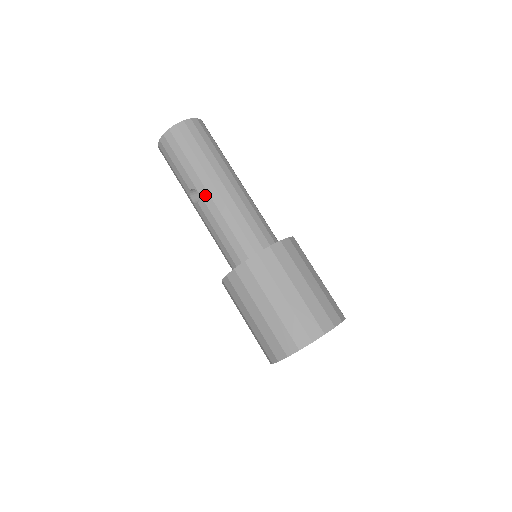
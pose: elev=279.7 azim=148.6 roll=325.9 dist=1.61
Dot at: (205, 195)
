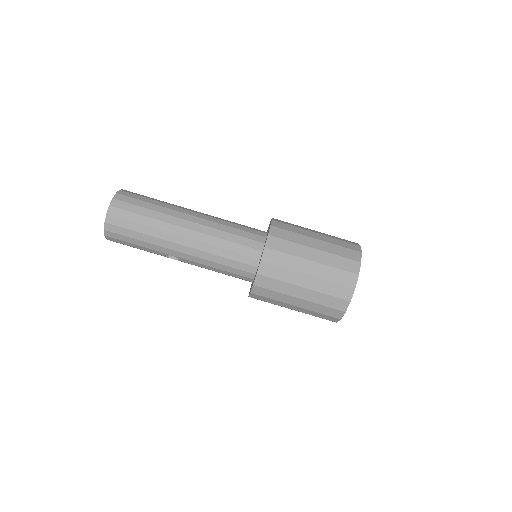
Dot at: (179, 255)
